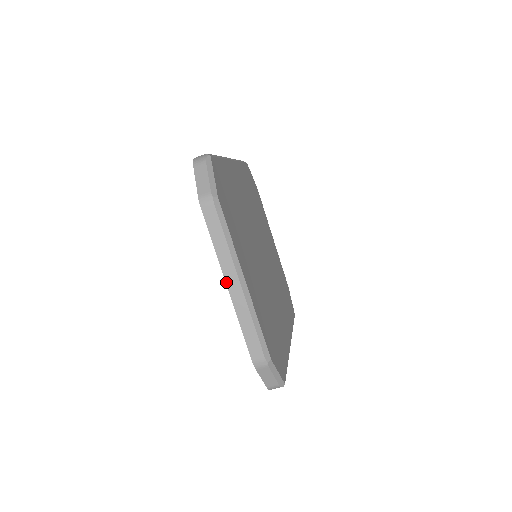
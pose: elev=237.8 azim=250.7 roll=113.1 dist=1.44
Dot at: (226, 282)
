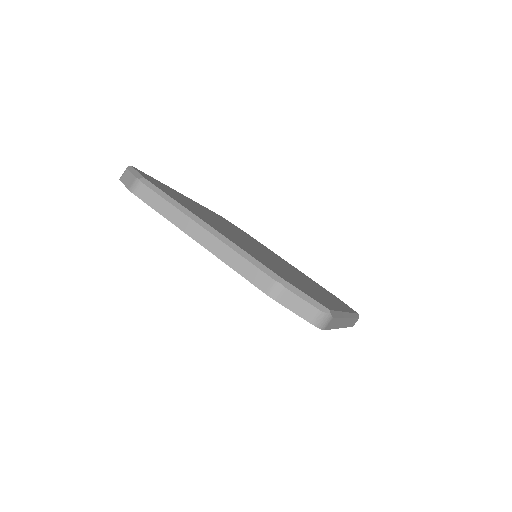
Dot at: (192, 238)
